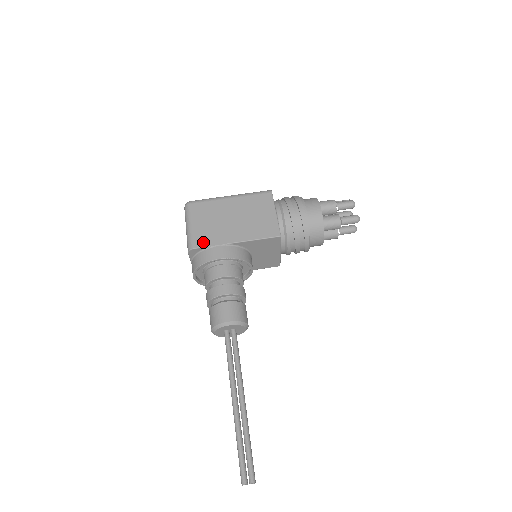
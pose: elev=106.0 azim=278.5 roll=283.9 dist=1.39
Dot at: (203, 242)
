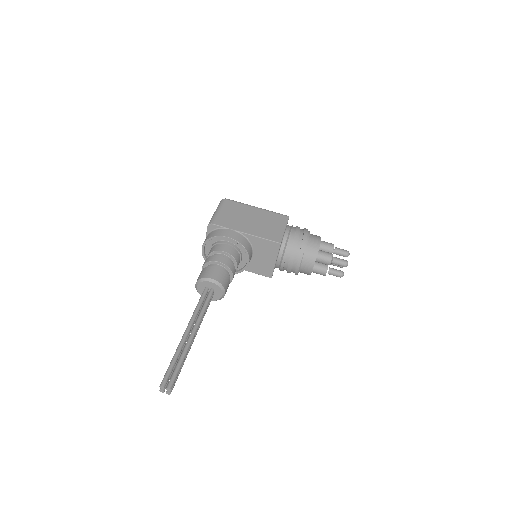
Dot at: (222, 223)
